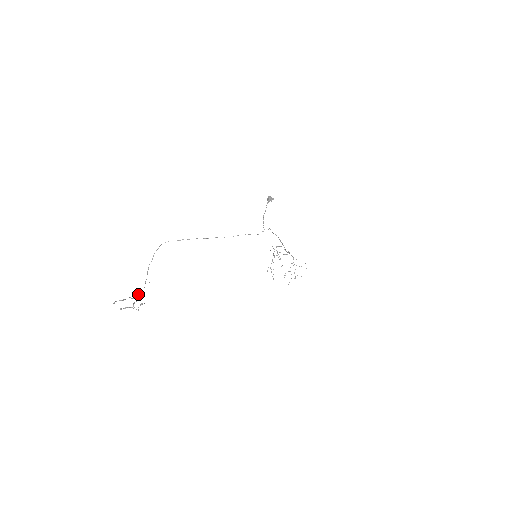
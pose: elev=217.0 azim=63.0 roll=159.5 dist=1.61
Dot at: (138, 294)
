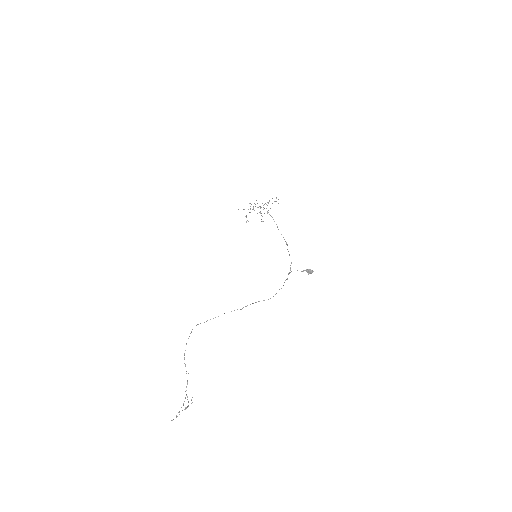
Dot at: (187, 397)
